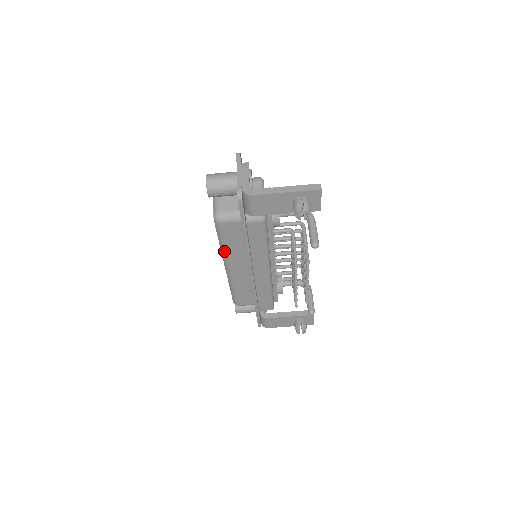
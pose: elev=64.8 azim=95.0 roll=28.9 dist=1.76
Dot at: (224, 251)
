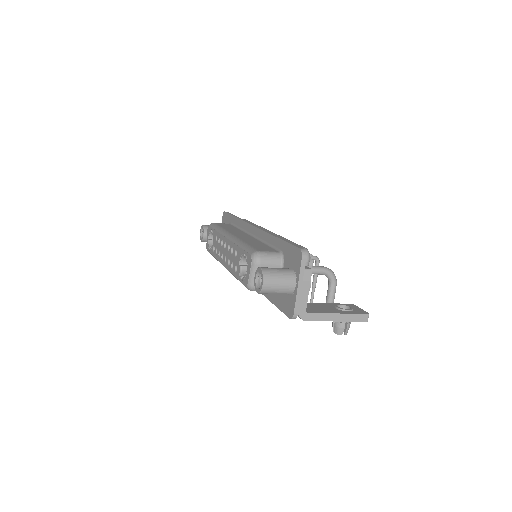
Dot at: occluded
